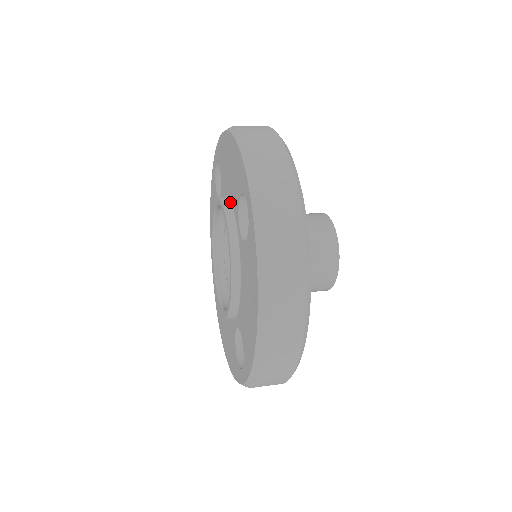
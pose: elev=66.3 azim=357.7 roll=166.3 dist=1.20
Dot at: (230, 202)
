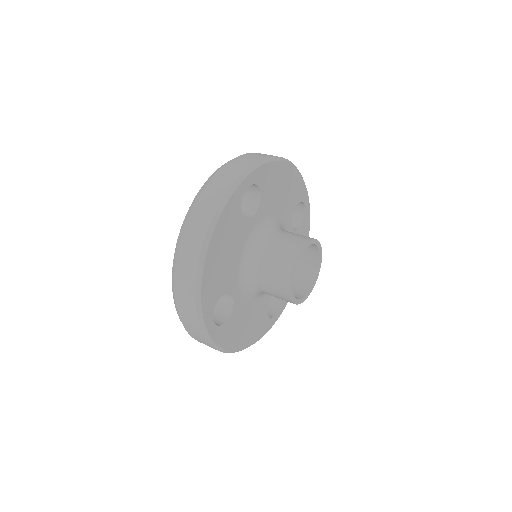
Dot at: occluded
